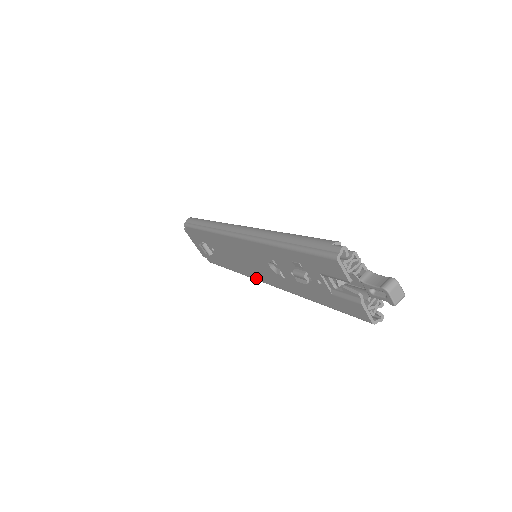
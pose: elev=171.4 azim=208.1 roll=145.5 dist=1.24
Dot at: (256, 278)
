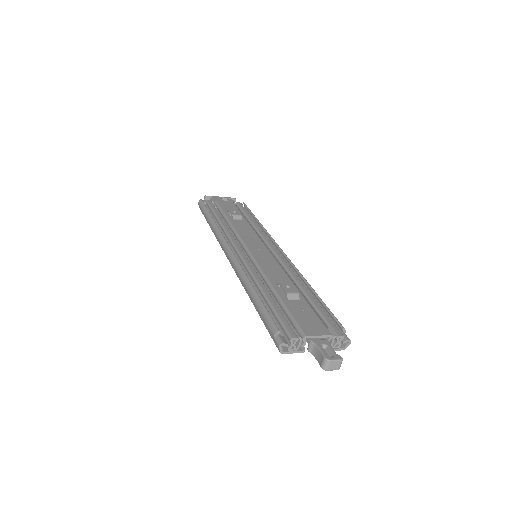
Dot at: occluded
